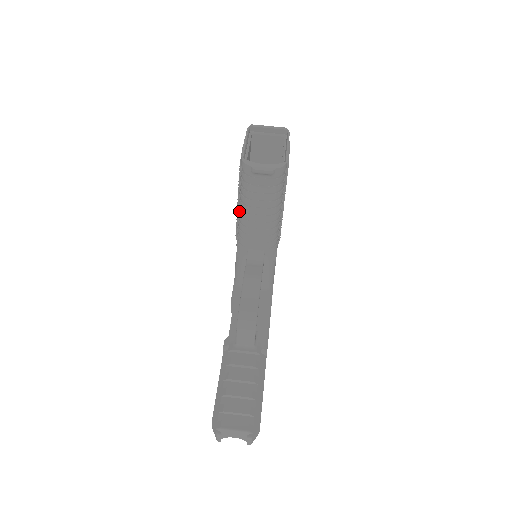
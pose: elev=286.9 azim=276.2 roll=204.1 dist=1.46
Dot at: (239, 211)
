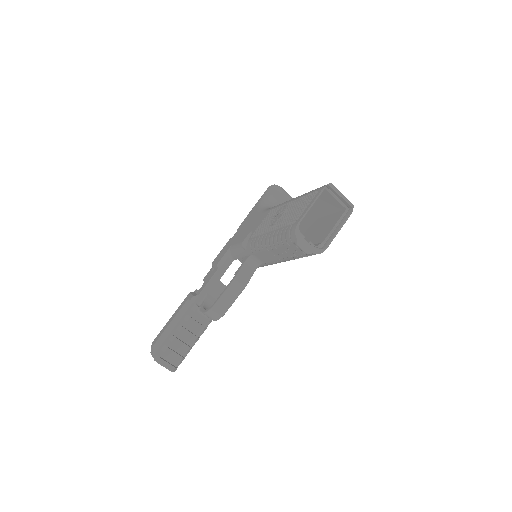
Dot at: (267, 237)
